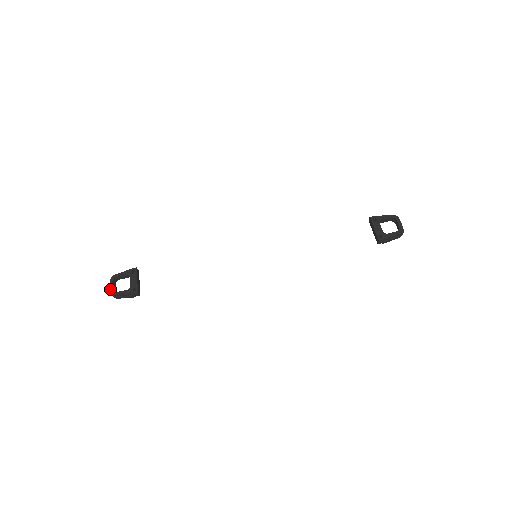
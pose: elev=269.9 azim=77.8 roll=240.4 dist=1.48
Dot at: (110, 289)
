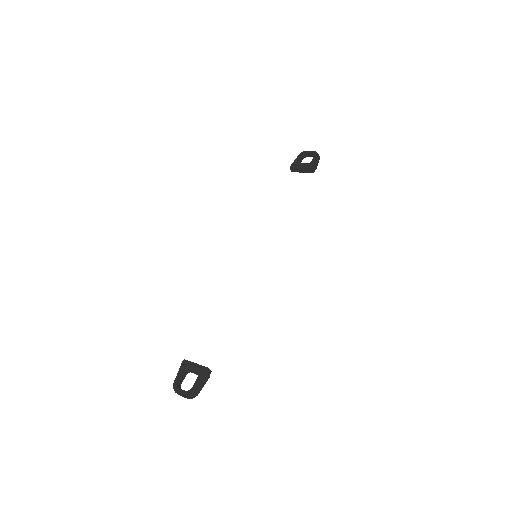
Dot at: (183, 394)
